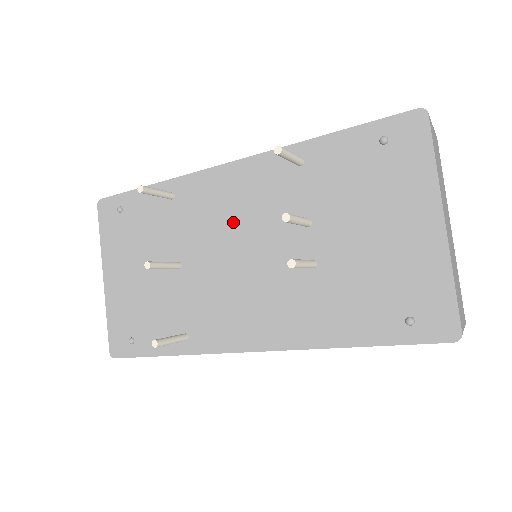
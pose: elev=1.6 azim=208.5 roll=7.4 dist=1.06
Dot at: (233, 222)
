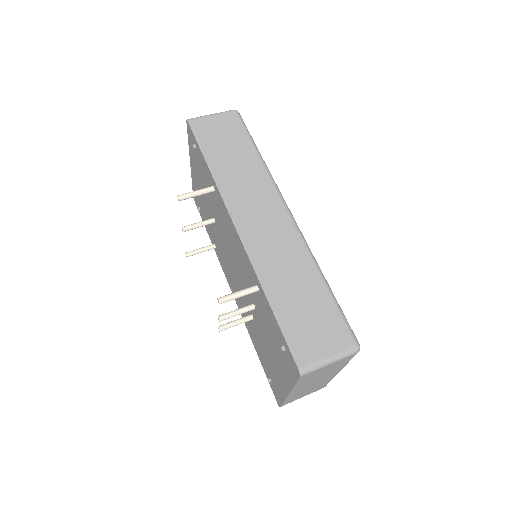
Dot at: (233, 250)
